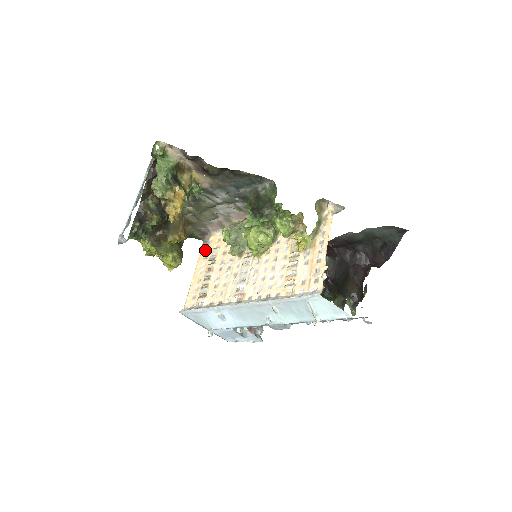
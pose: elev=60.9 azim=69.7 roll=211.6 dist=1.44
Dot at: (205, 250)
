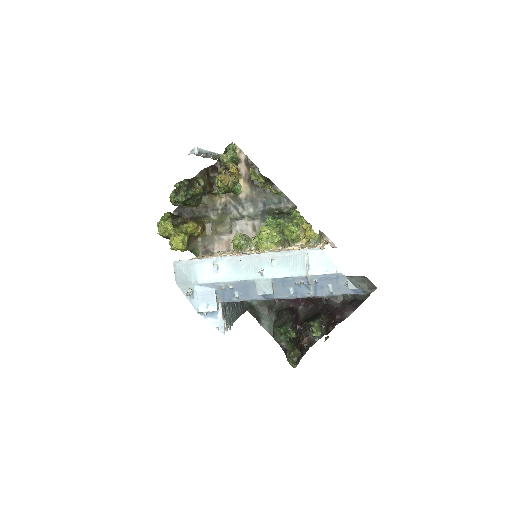
Dot at: (206, 254)
